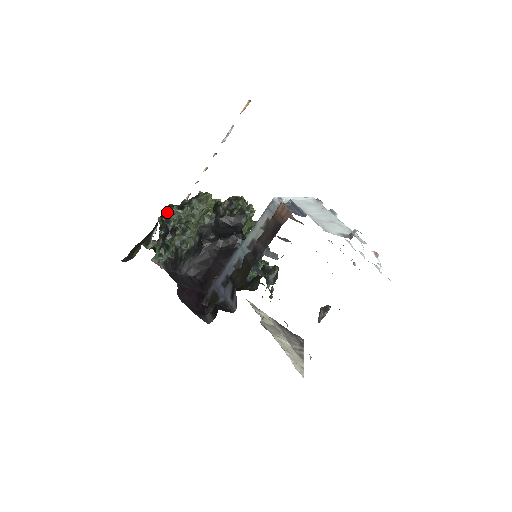
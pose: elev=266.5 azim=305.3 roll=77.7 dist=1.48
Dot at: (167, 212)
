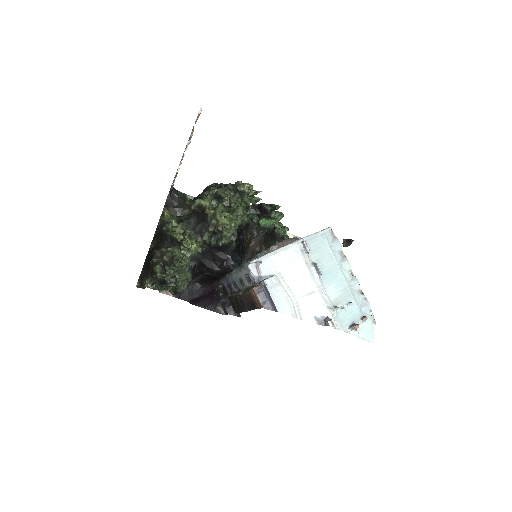
Dot at: (153, 271)
